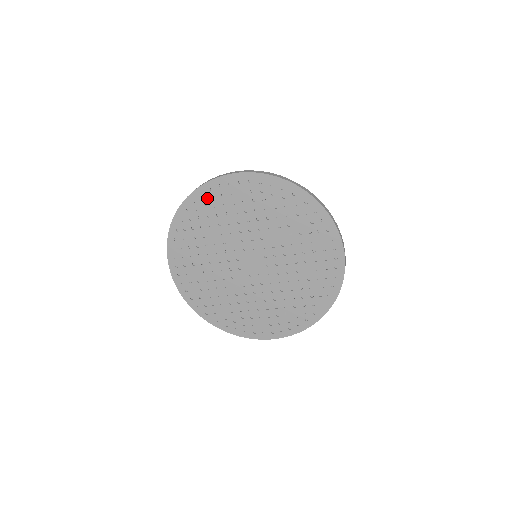
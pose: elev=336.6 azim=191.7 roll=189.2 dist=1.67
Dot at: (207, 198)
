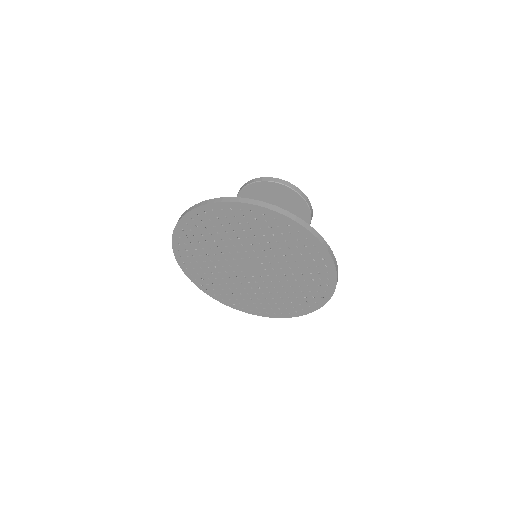
Dot at: (197, 221)
